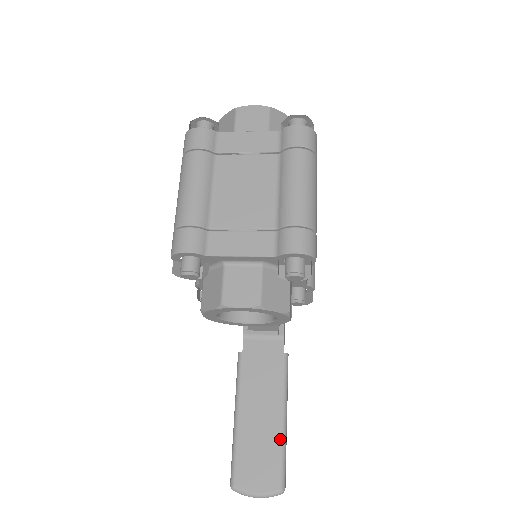
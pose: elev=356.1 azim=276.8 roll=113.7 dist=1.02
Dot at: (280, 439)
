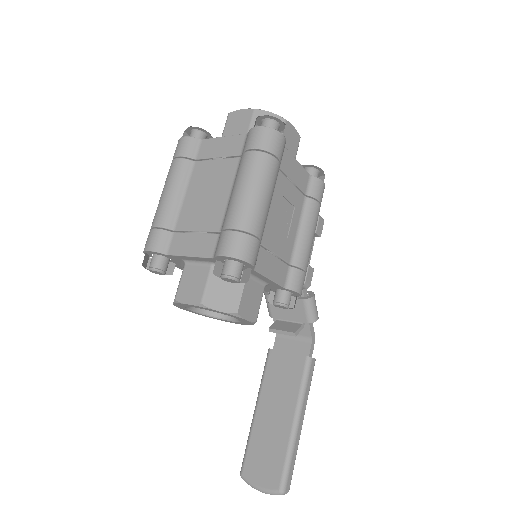
Dot at: (288, 441)
